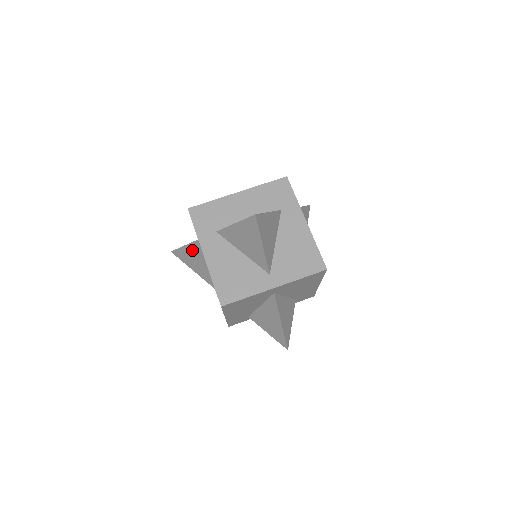
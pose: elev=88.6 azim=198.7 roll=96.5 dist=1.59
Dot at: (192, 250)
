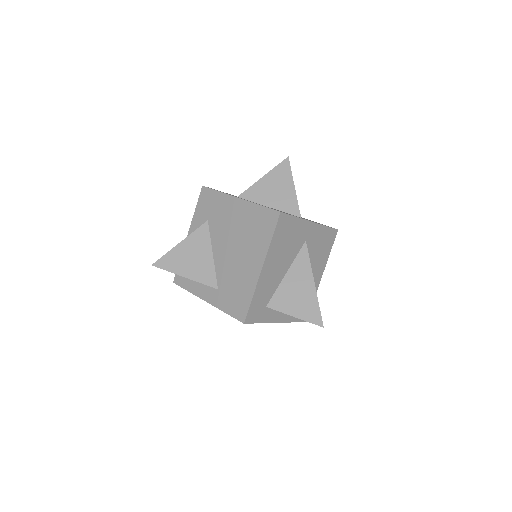
Dot at: (193, 242)
